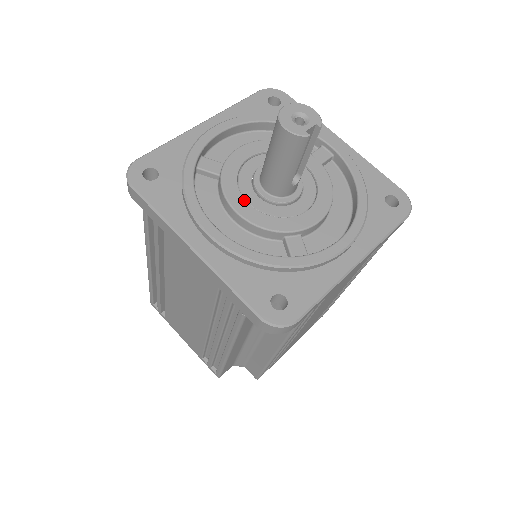
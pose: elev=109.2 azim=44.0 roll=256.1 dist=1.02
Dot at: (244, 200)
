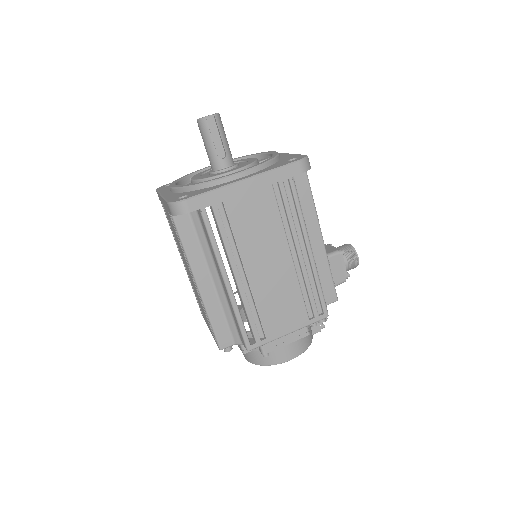
Dot at: (199, 176)
